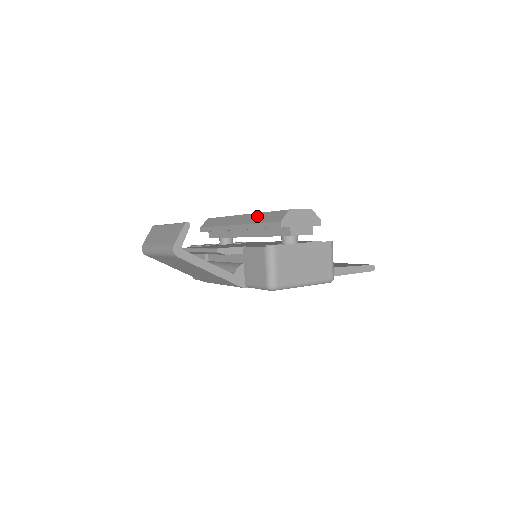
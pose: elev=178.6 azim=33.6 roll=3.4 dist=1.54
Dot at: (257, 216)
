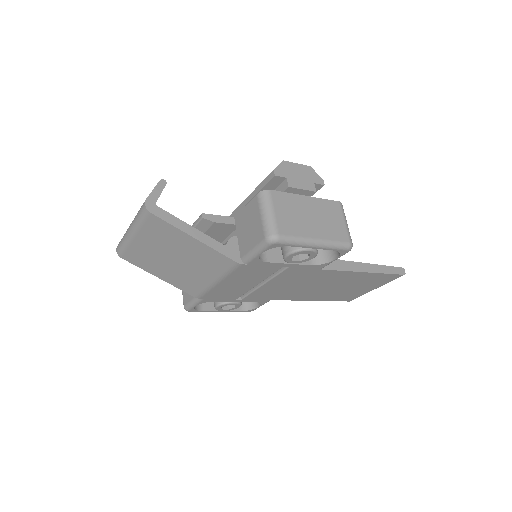
Dot at: occluded
